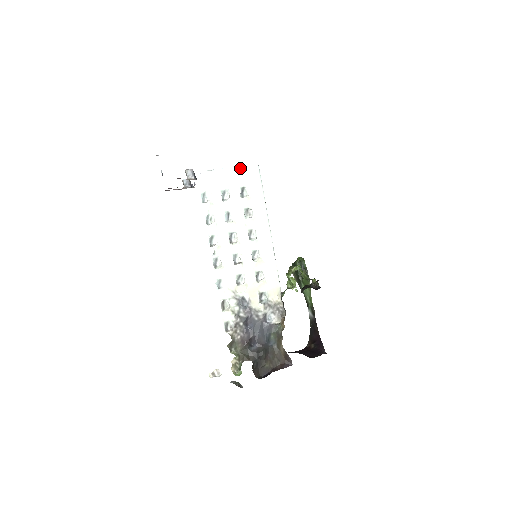
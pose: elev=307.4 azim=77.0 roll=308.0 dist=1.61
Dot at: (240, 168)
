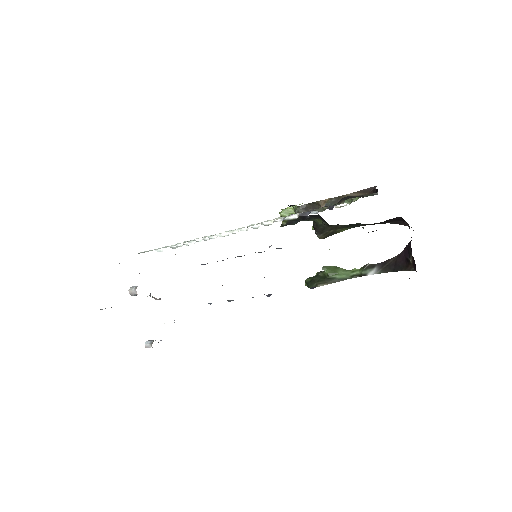
Dot at: occluded
